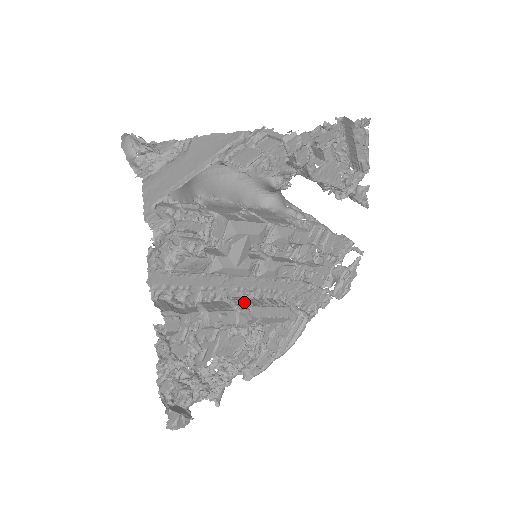
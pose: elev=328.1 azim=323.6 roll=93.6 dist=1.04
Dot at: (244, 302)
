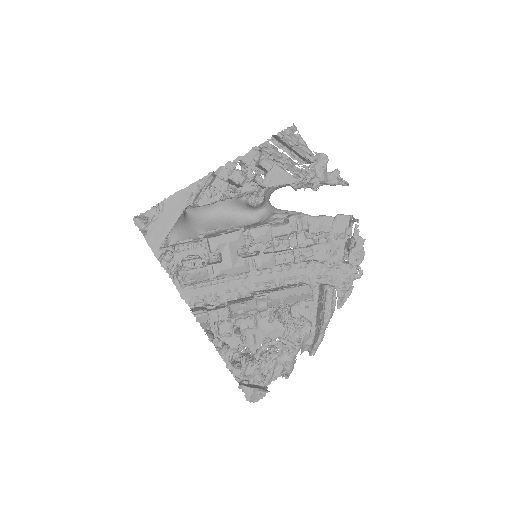
Dot at: (263, 291)
